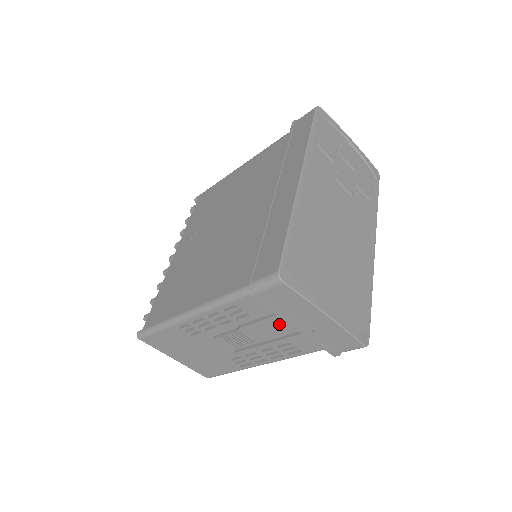
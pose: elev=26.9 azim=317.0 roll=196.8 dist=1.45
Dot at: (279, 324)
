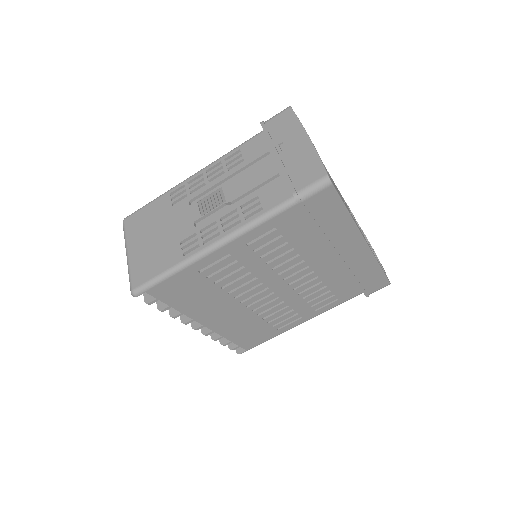
Dot at: (262, 169)
